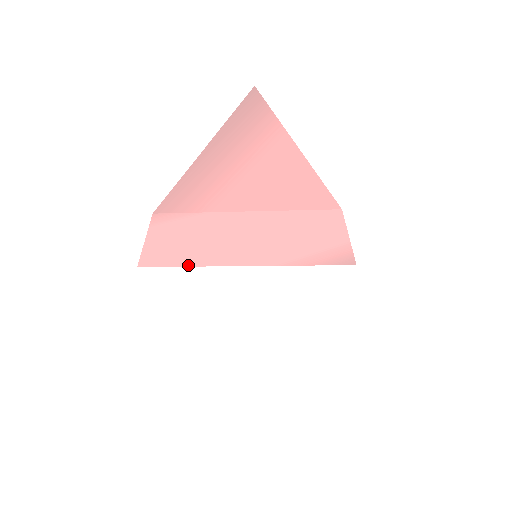
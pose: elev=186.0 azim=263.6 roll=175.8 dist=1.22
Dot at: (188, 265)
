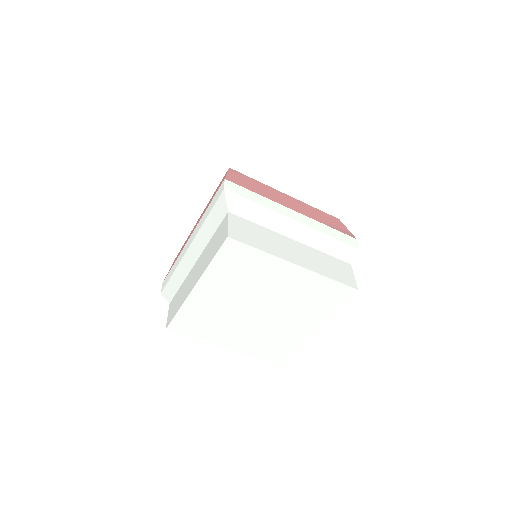
Dot at: (260, 194)
